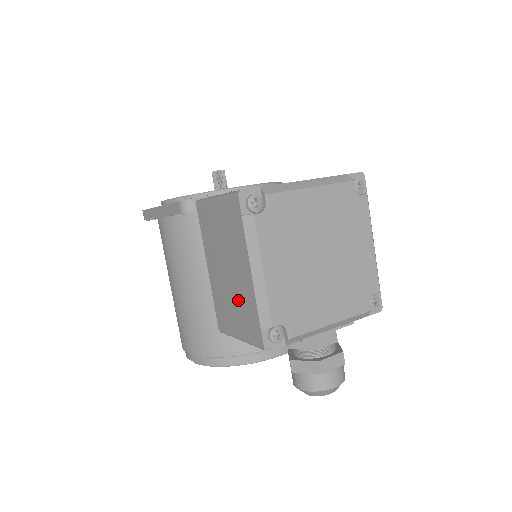
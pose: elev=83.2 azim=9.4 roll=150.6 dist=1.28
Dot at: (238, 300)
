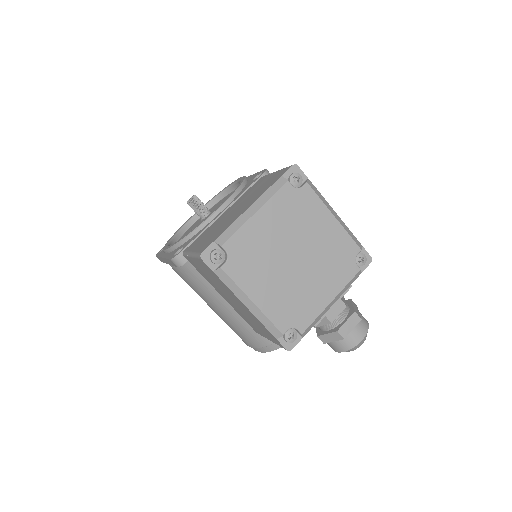
Dot at: (252, 319)
